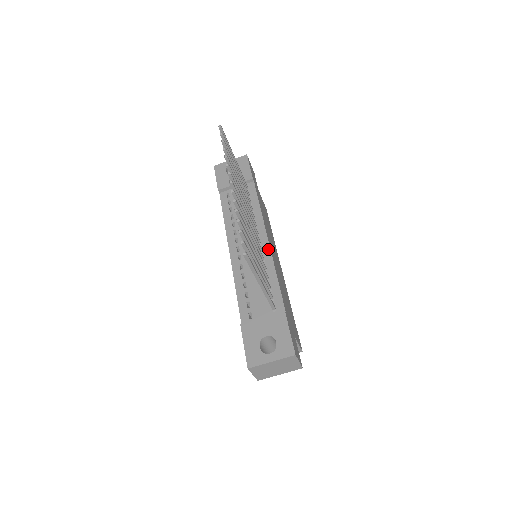
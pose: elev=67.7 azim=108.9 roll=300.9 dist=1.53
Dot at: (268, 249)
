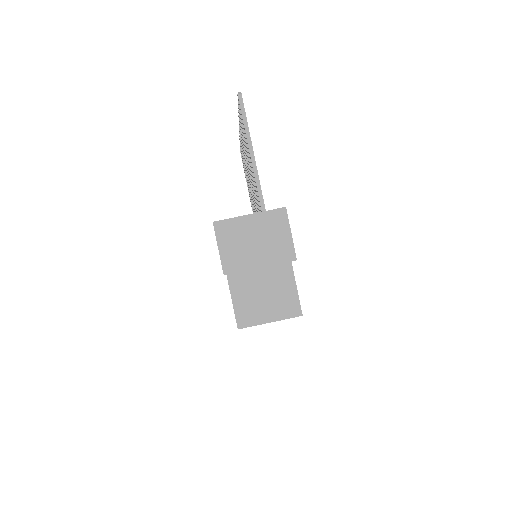
Dot at: occluded
